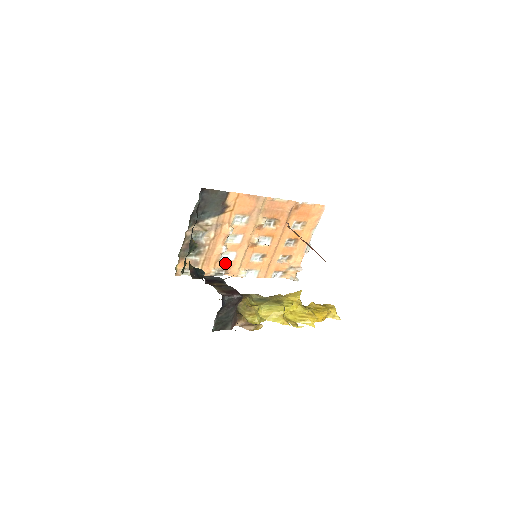
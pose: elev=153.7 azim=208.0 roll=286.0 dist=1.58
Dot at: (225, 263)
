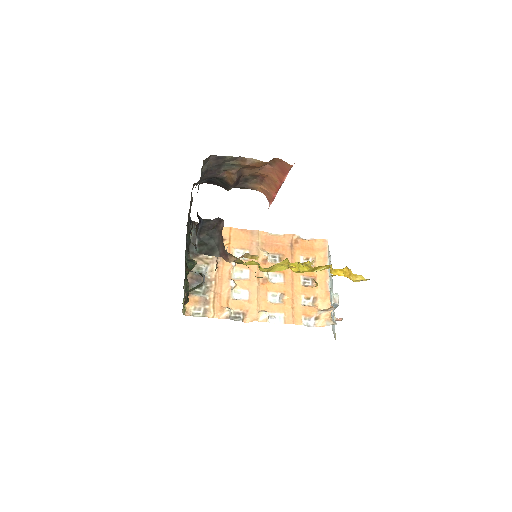
Dot at: (239, 303)
